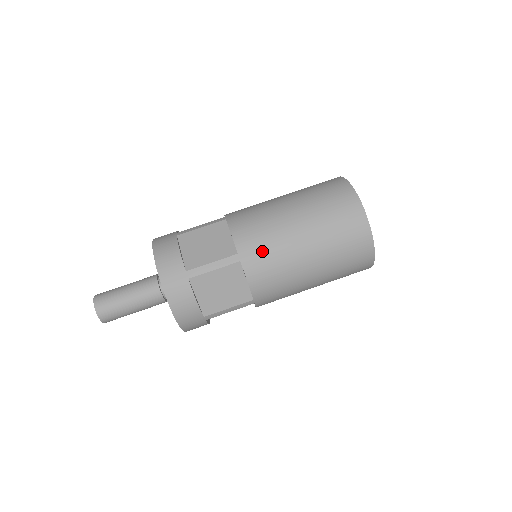
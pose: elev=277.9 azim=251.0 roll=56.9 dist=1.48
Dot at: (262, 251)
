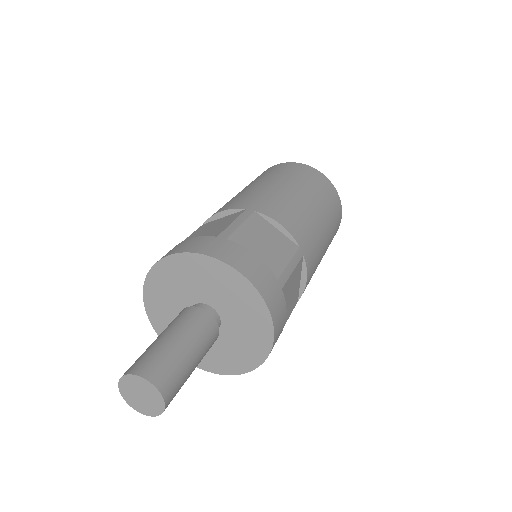
Dot at: (262, 200)
